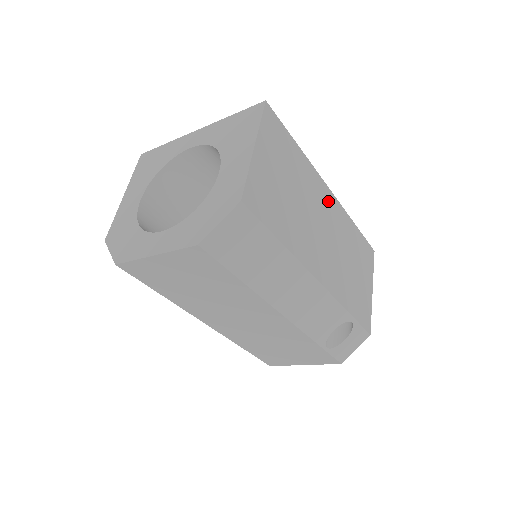
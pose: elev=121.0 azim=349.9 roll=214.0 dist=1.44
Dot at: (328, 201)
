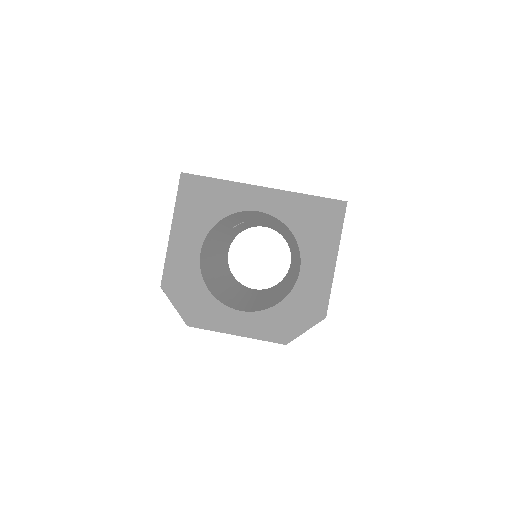
Dot at: occluded
